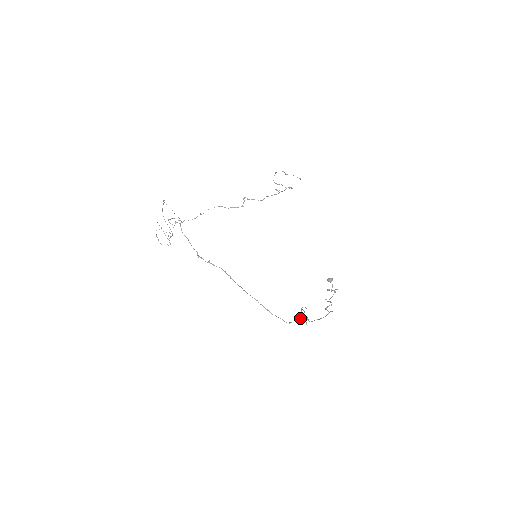
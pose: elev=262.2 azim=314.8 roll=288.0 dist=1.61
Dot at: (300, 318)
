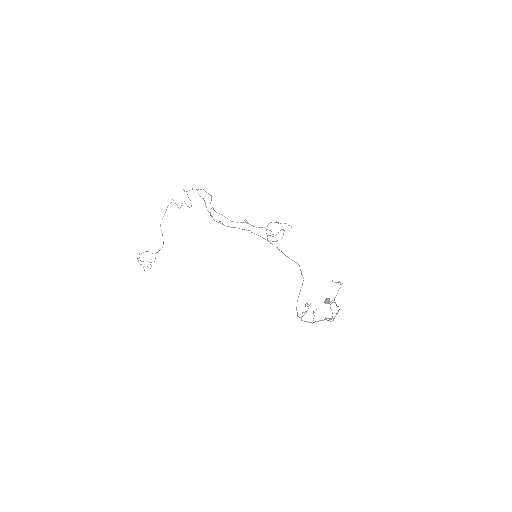
Dot at: (302, 320)
